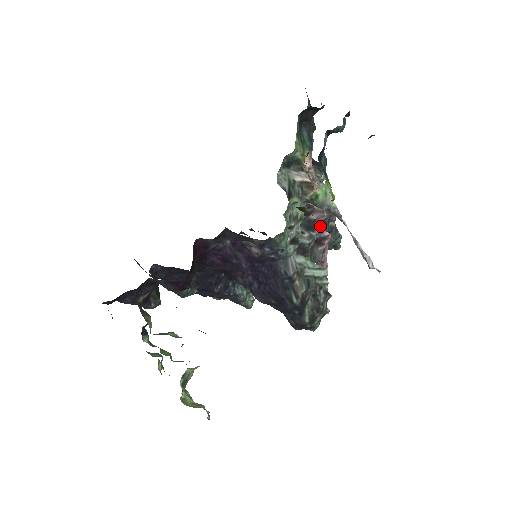
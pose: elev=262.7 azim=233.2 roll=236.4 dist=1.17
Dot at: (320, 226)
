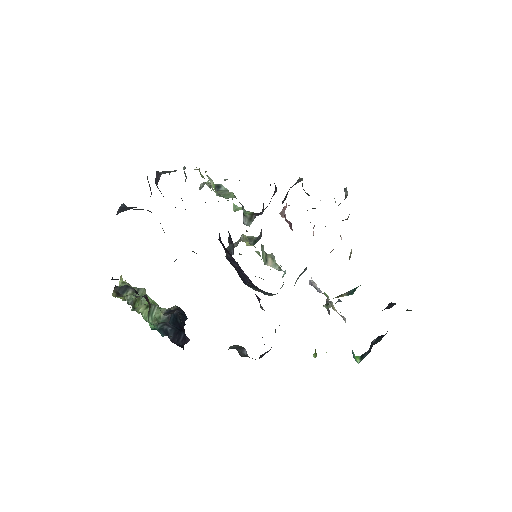
Dot at: occluded
